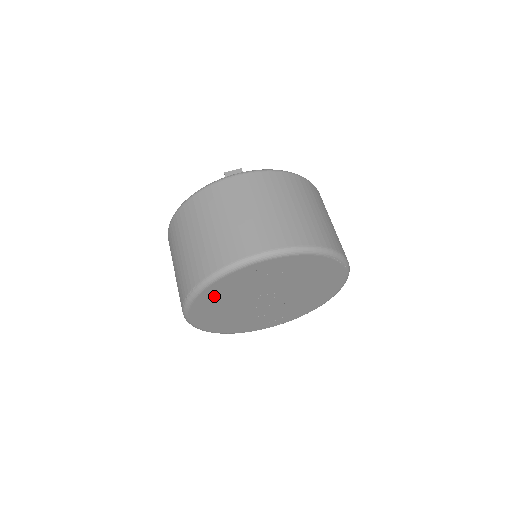
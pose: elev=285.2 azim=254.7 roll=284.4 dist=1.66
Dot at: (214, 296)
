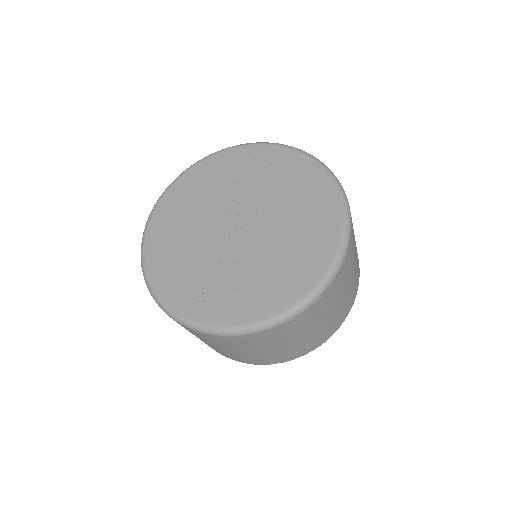
Dot at: (199, 180)
